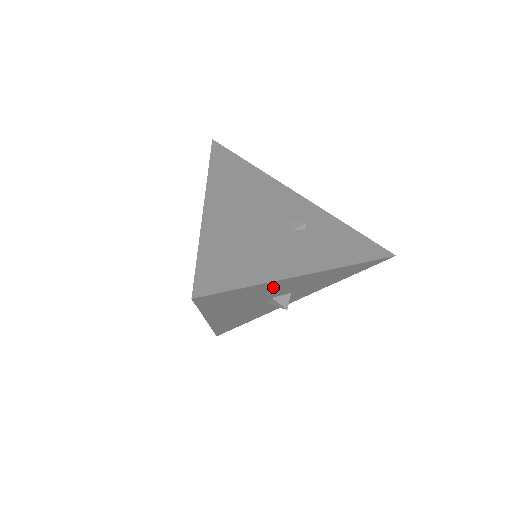
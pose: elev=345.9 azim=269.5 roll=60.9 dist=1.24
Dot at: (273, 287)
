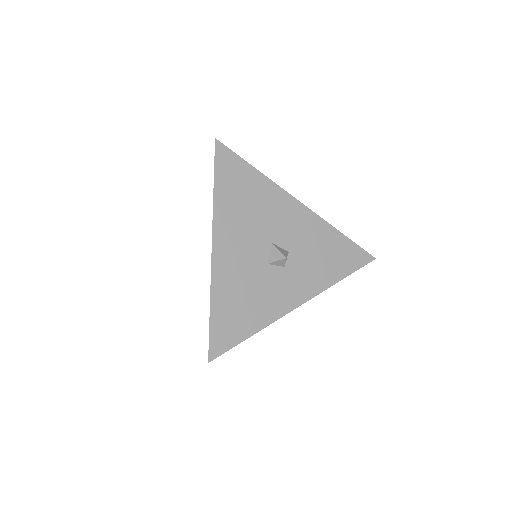
Dot at: (271, 201)
